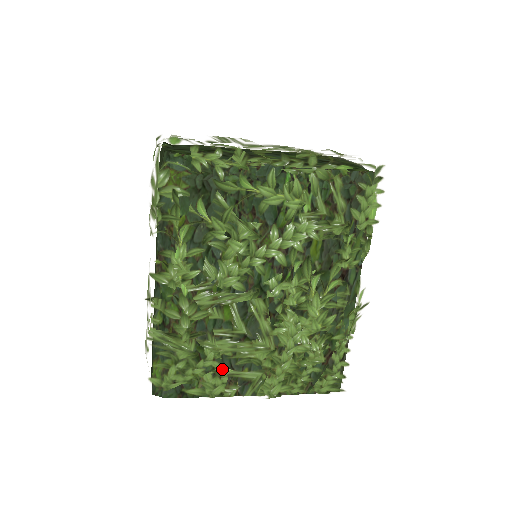
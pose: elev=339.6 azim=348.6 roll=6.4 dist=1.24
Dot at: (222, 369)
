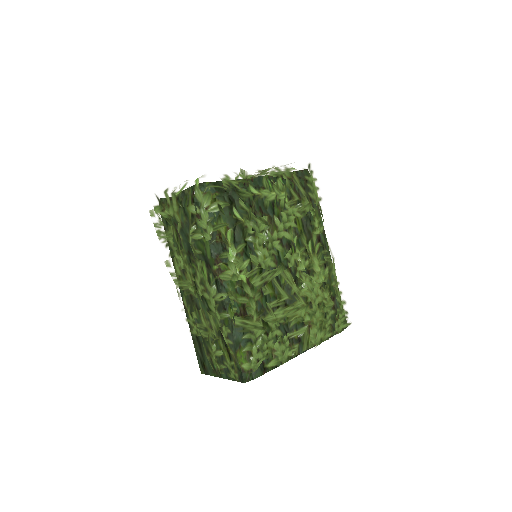
Dot at: (283, 335)
